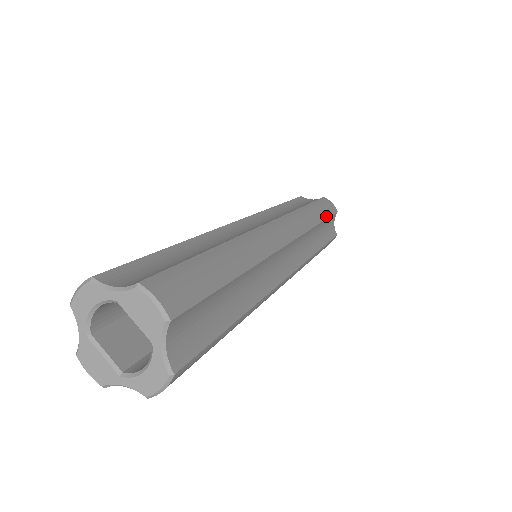
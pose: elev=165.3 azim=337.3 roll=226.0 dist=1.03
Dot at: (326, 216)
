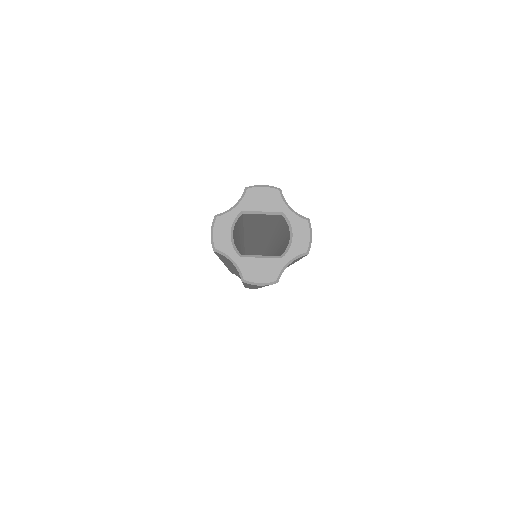
Dot at: occluded
